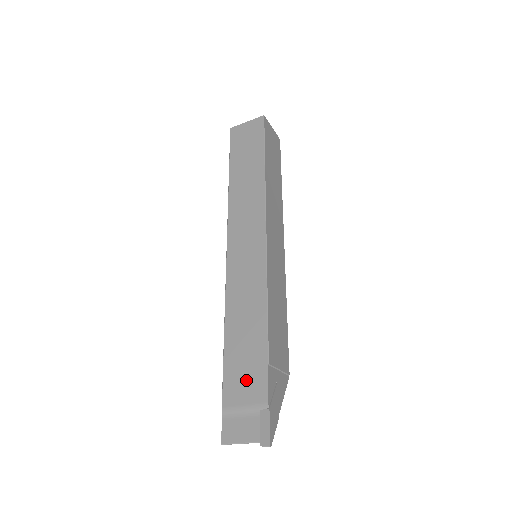
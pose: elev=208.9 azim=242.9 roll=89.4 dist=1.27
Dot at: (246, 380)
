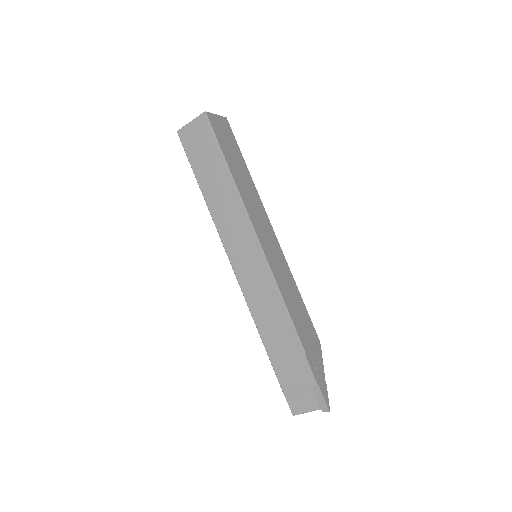
Dot at: (293, 369)
